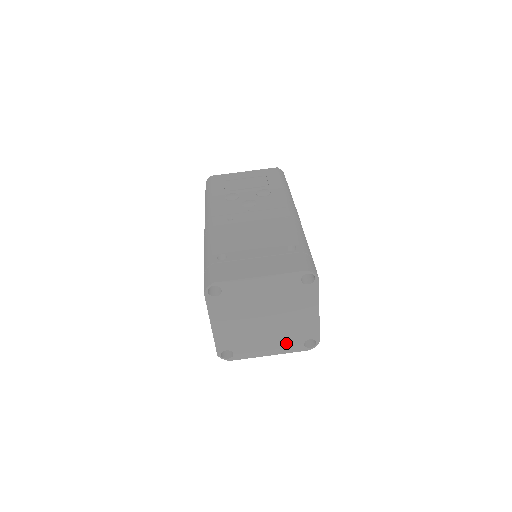
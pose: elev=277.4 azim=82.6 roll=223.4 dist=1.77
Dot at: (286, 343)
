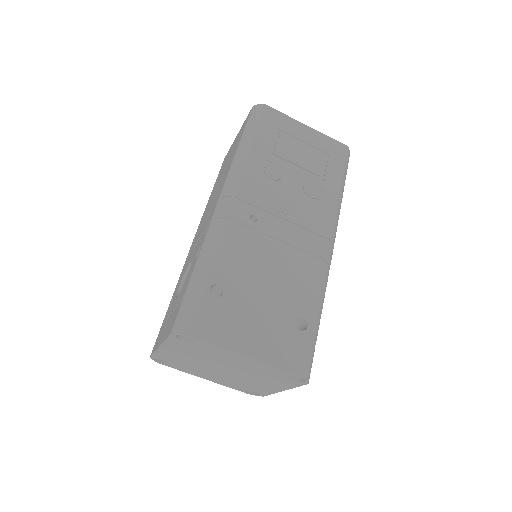
Dot at: (230, 383)
